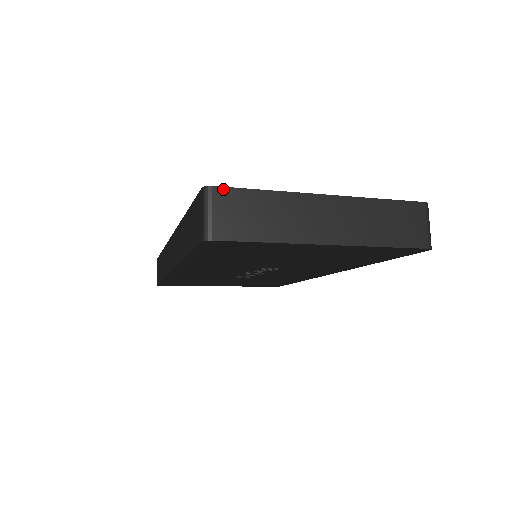
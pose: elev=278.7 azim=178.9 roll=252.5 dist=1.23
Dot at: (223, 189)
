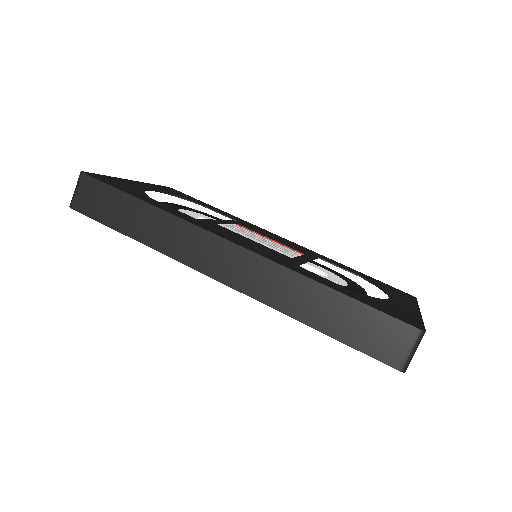
Dot at: occluded
